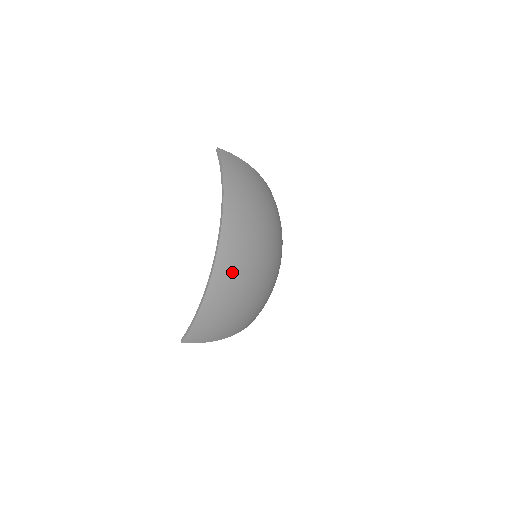
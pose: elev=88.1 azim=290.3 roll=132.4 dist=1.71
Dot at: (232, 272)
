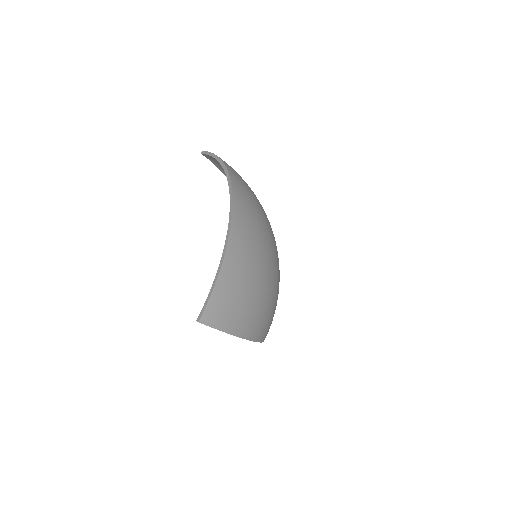
Dot at: occluded
